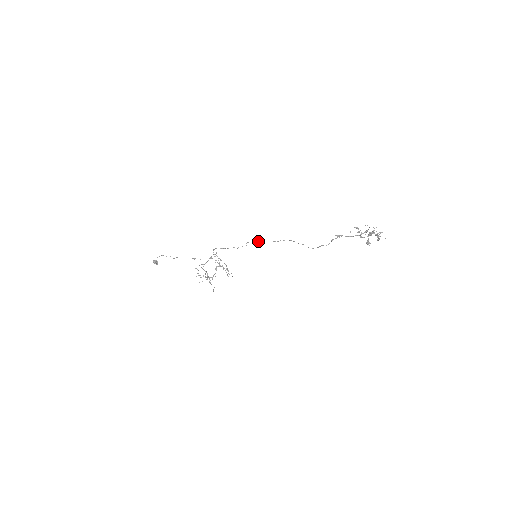
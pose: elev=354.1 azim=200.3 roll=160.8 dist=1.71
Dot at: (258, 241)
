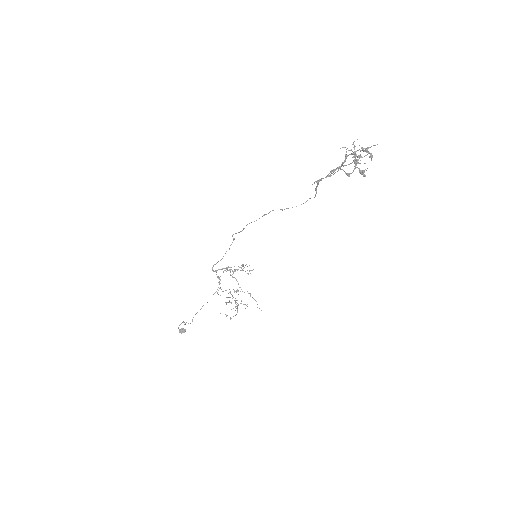
Dot at: occluded
